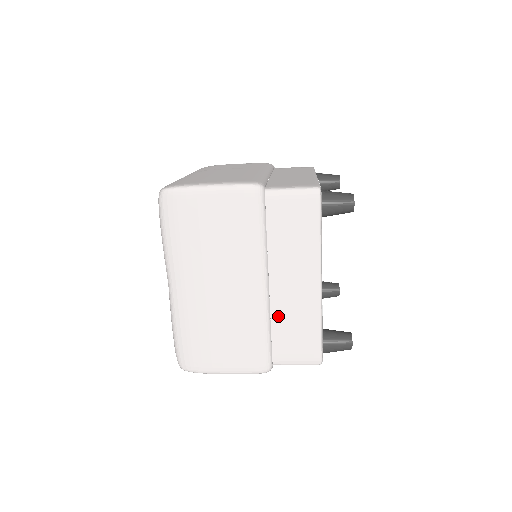
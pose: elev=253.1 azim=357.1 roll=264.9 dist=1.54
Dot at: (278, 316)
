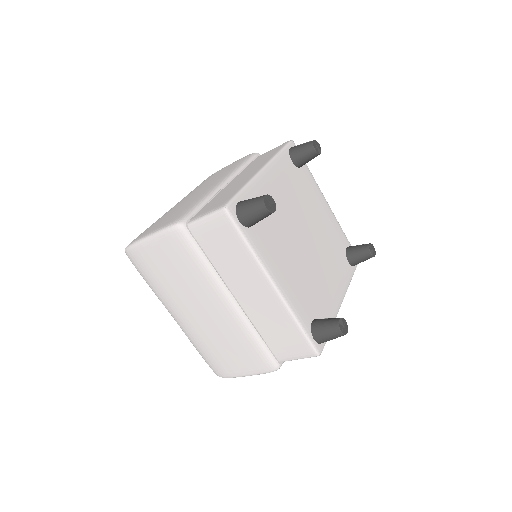
Dot at: (259, 323)
